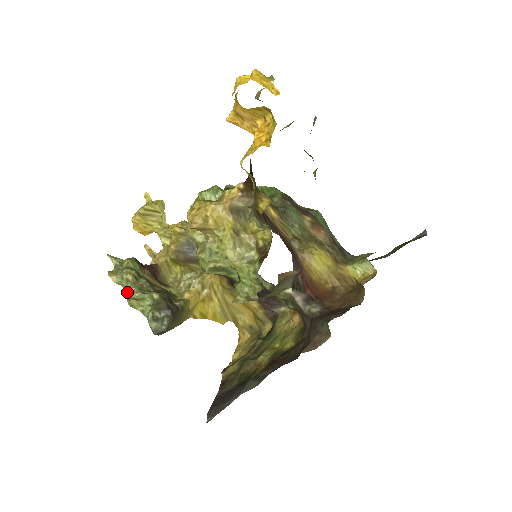
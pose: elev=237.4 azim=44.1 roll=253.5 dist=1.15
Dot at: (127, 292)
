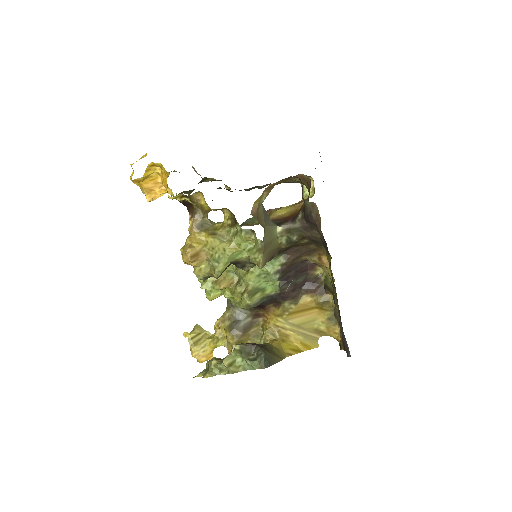
Dot at: (222, 371)
